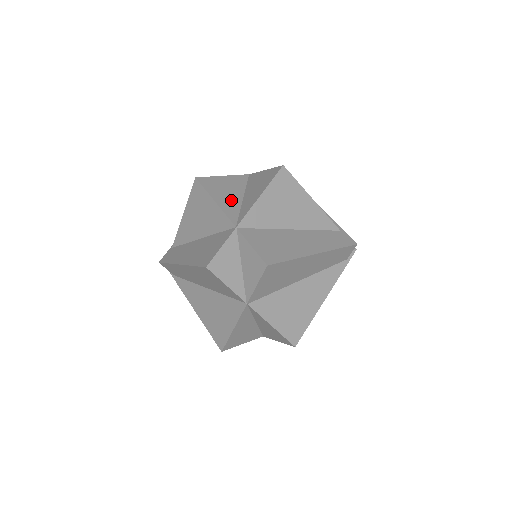
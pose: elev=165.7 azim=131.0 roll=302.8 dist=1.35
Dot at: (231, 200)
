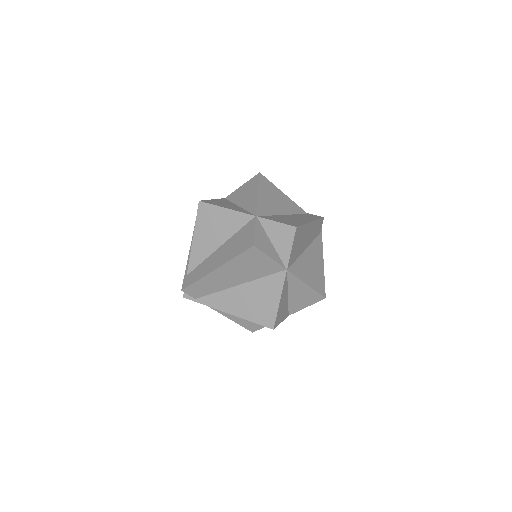
Dot at: (234, 207)
